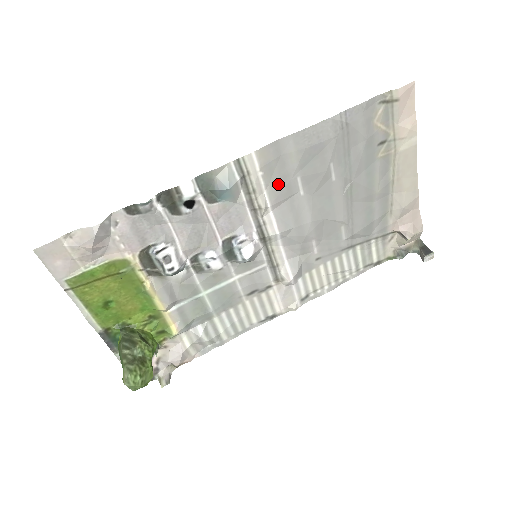
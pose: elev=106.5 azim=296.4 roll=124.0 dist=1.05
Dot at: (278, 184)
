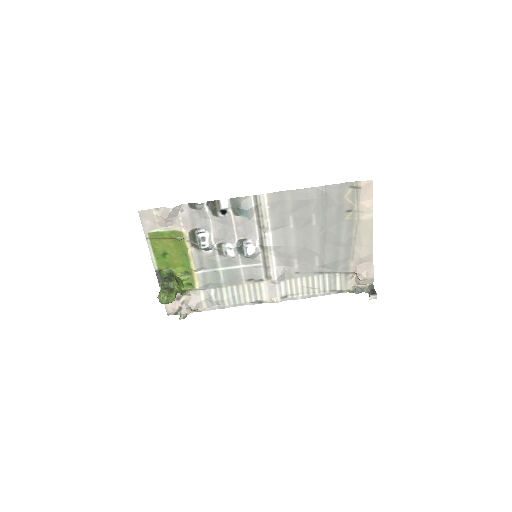
Dot at: (278, 216)
